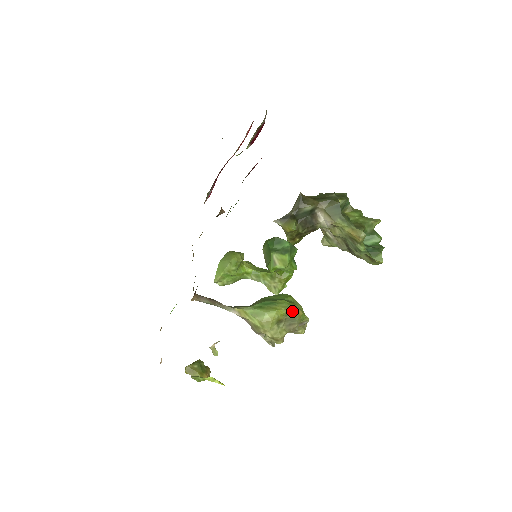
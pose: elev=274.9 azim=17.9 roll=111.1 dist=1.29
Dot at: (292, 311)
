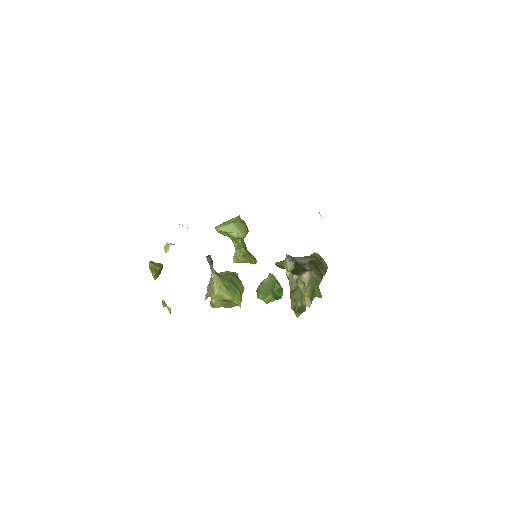
Dot at: (238, 305)
